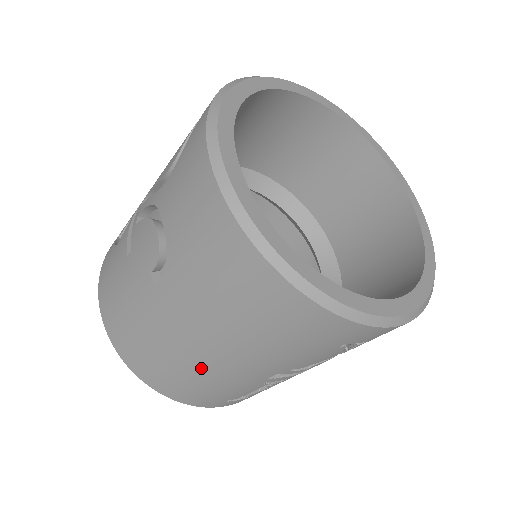
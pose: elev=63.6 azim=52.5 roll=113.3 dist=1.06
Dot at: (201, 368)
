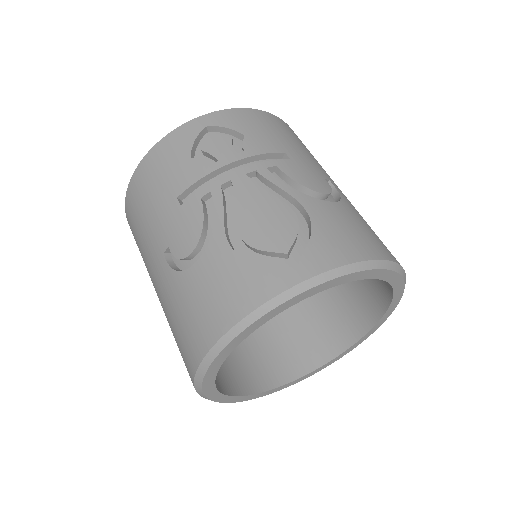
Dot at: occluded
